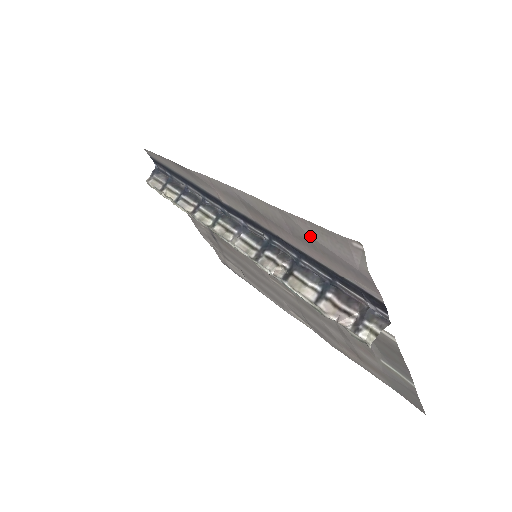
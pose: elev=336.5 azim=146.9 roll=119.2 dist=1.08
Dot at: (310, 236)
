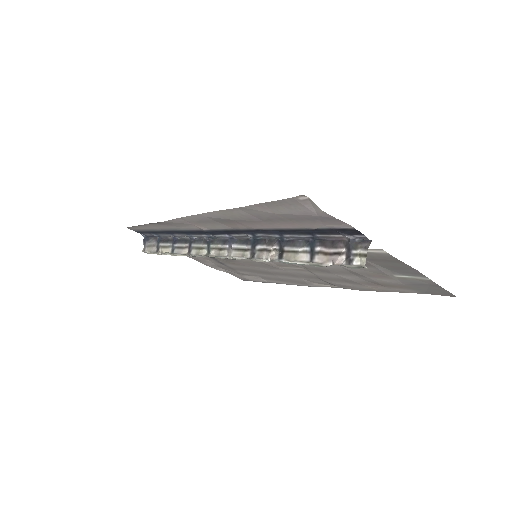
Dot at: (272, 213)
